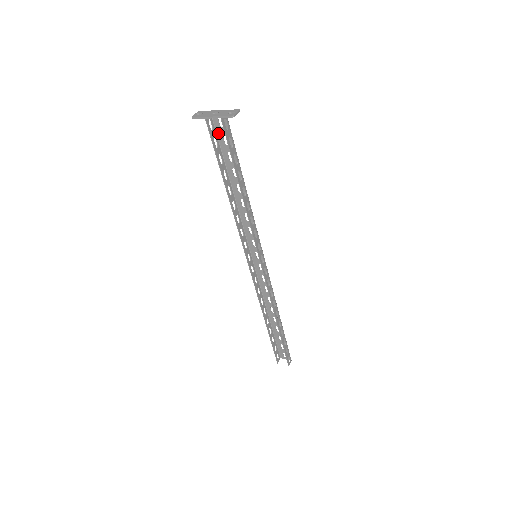
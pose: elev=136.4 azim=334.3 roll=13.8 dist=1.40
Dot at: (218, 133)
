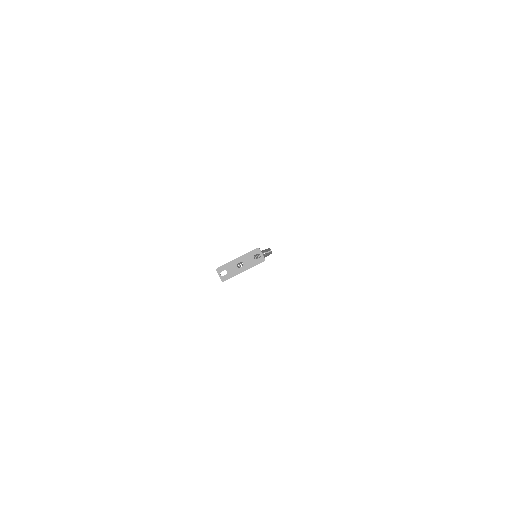
Dot at: occluded
